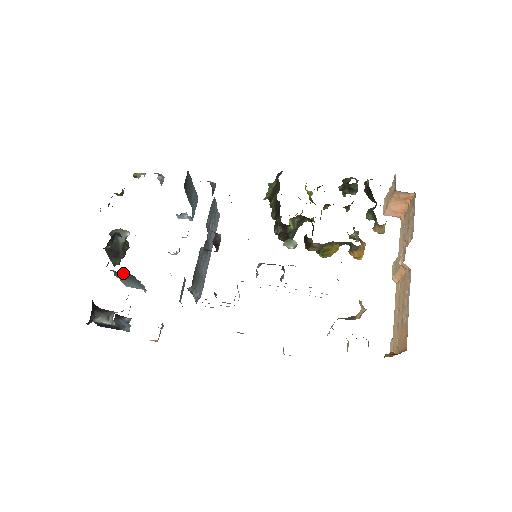
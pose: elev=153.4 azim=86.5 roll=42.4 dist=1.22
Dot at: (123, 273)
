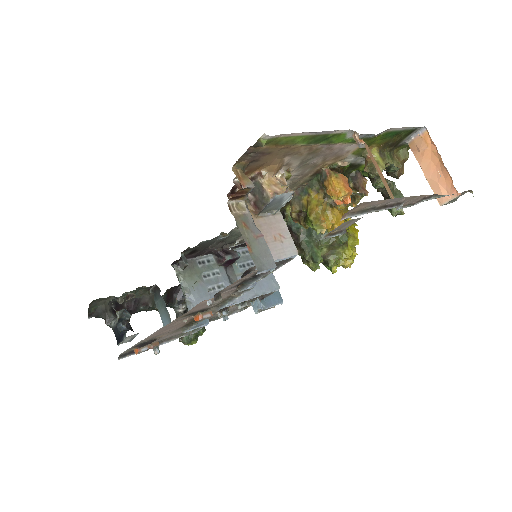
Dot at: (156, 290)
